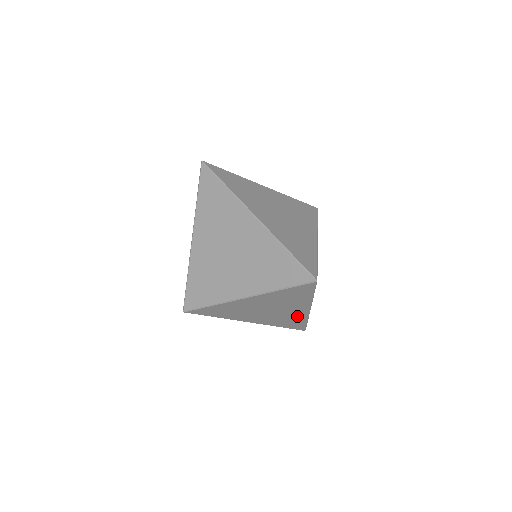
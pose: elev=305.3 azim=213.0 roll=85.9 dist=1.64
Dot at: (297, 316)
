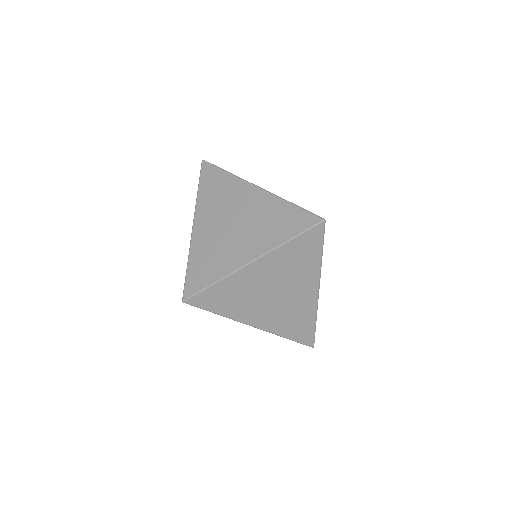
Dot at: (305, 308)
